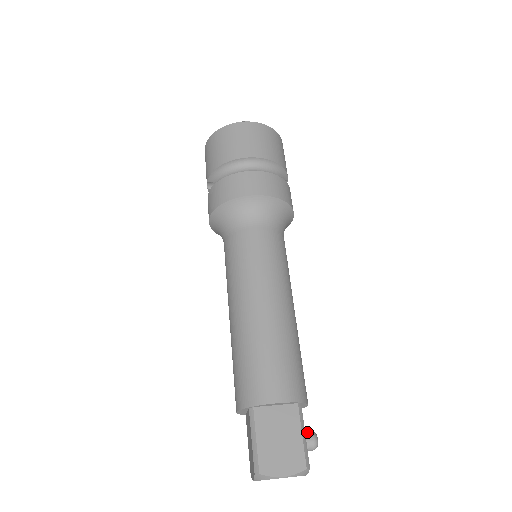
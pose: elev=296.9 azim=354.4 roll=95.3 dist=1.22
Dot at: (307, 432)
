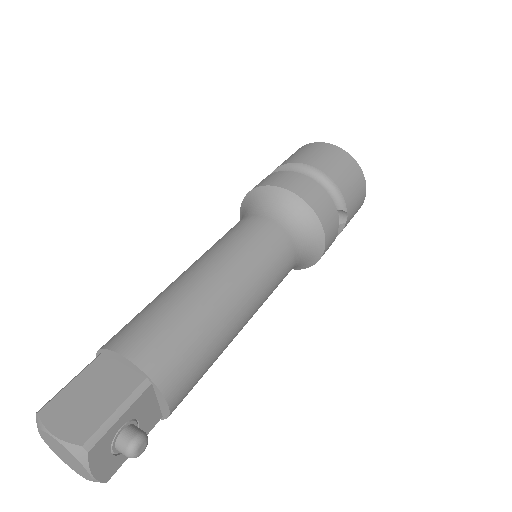
Dot at: (137, 427)
